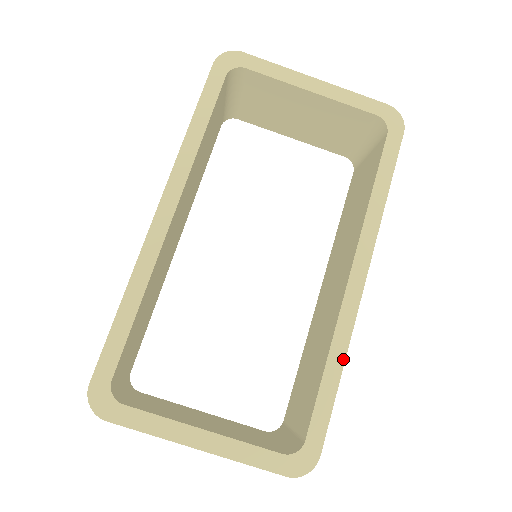
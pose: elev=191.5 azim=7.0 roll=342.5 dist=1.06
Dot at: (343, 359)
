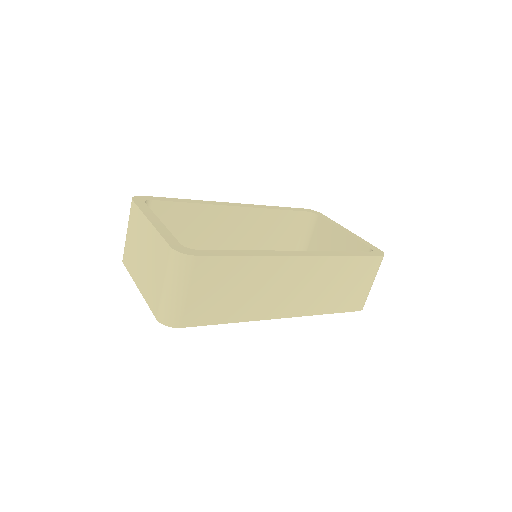
Dot at: (255, 255)
